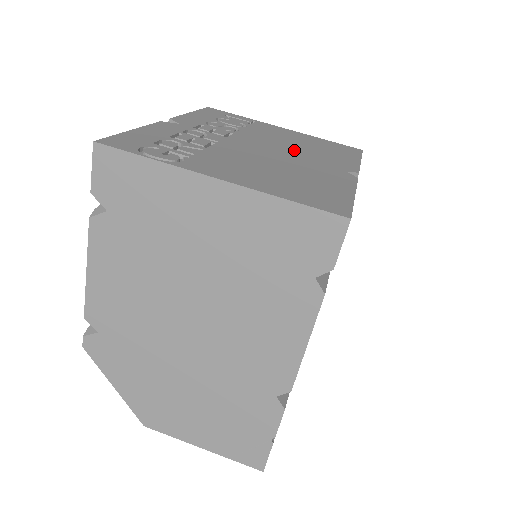
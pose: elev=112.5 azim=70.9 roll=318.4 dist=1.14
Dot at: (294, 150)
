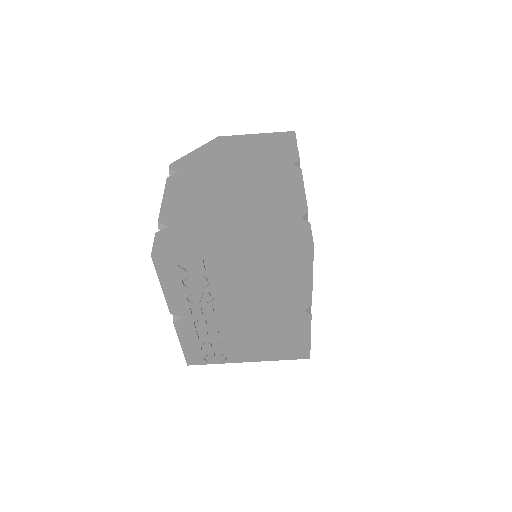
Dot at: (262, 302)
